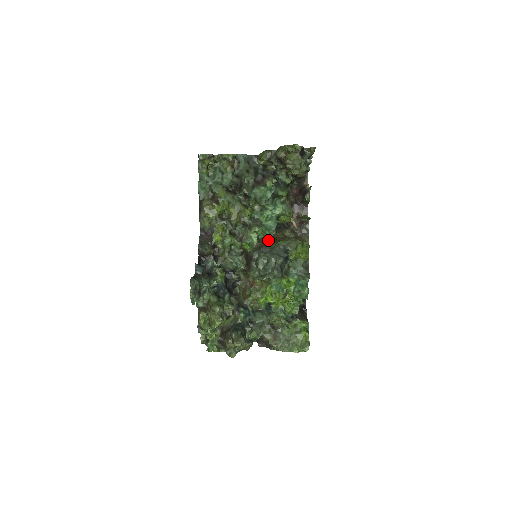
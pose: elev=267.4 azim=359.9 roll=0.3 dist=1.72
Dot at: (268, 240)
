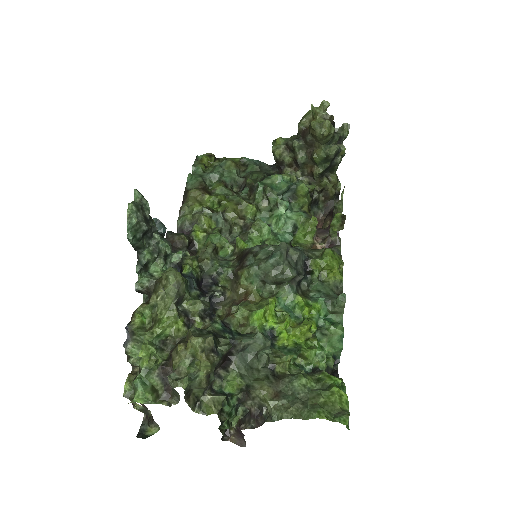
Dot at: occluded
